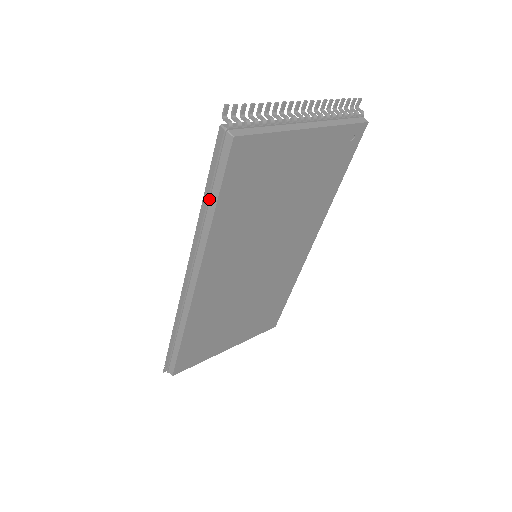
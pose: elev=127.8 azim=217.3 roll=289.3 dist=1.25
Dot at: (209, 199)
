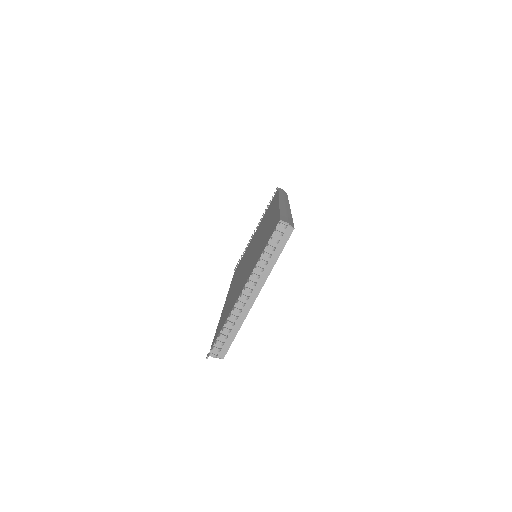
Dot at: occluded
